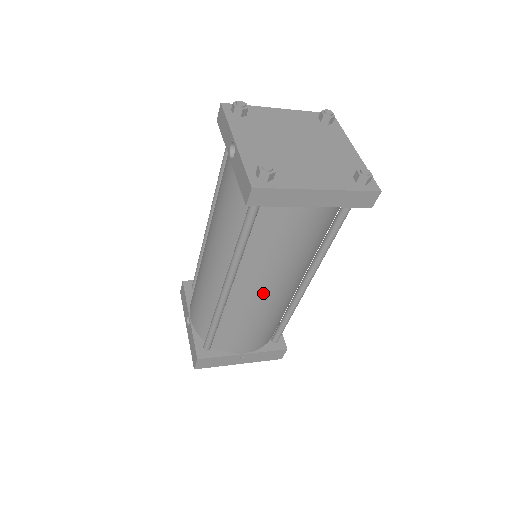
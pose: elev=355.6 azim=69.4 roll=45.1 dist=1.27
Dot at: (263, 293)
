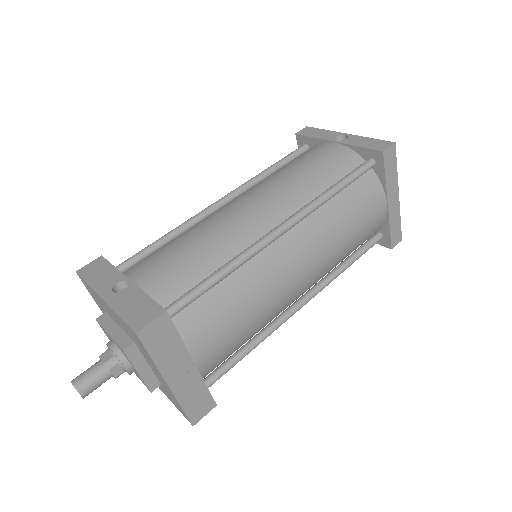
Dot at: (300, 264)
